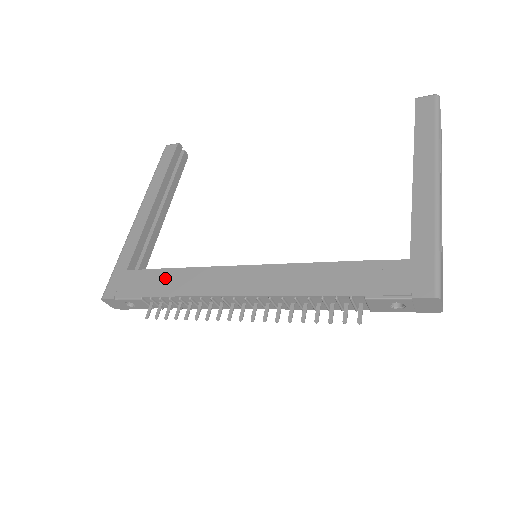
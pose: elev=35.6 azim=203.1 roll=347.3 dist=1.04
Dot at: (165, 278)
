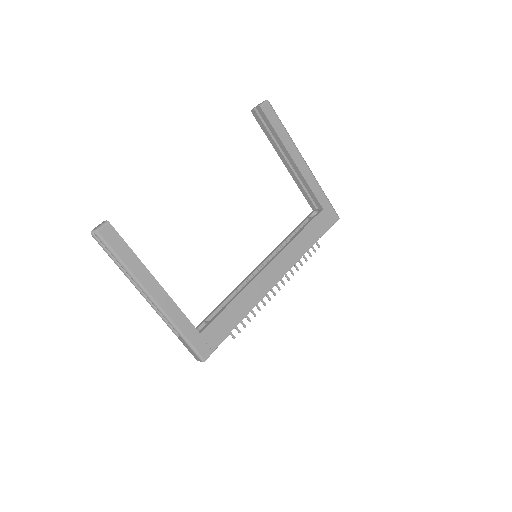
Dot at: (232, 312)
